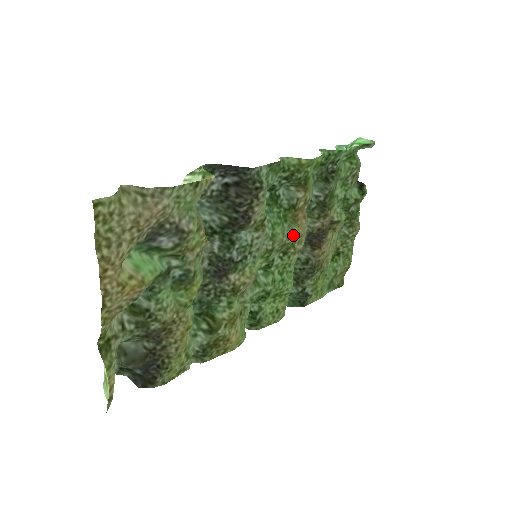
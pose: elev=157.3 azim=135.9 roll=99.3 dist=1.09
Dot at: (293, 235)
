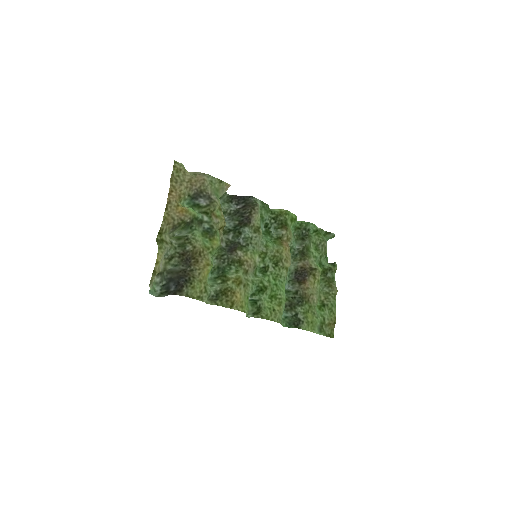
Dot at: (280, 252)
